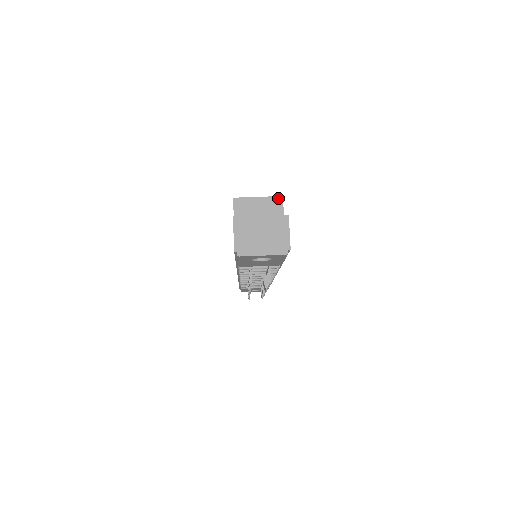
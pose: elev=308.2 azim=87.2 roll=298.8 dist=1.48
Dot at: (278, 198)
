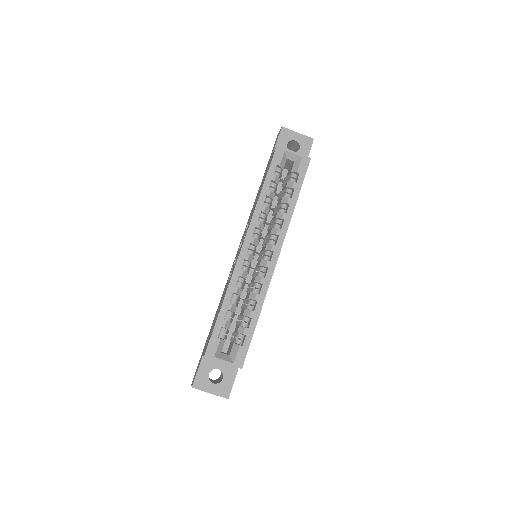
Dot at: occluded
